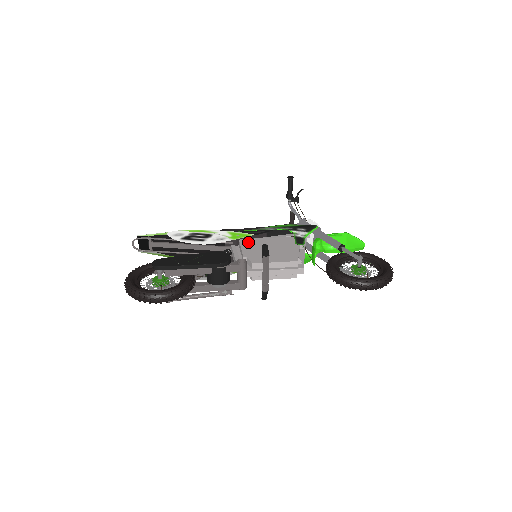
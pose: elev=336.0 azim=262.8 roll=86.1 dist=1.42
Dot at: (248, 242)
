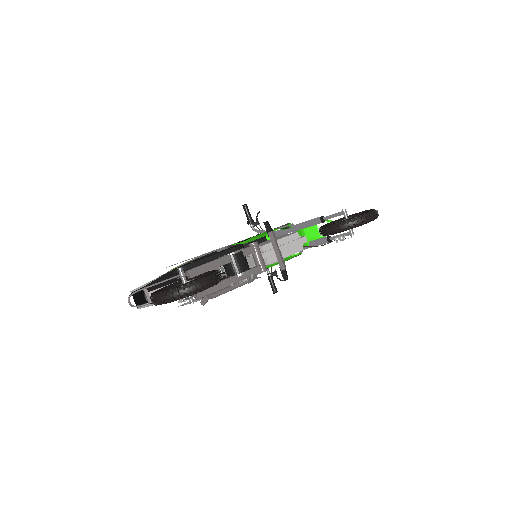
Dot at: occluded
